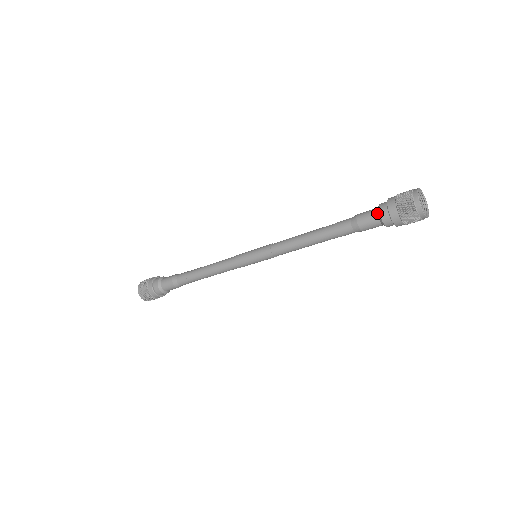
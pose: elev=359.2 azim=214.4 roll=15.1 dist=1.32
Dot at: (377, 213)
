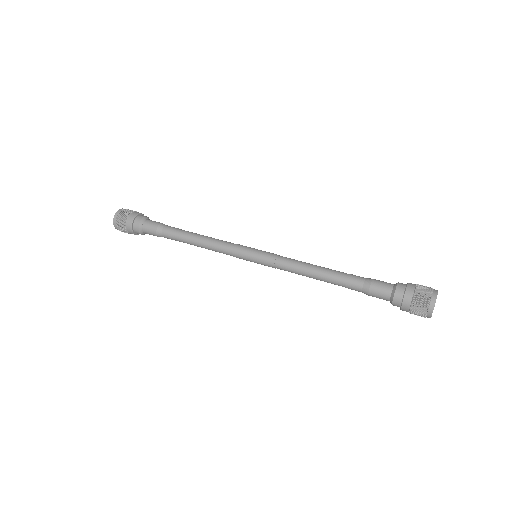
Dot at: (392, 290)
